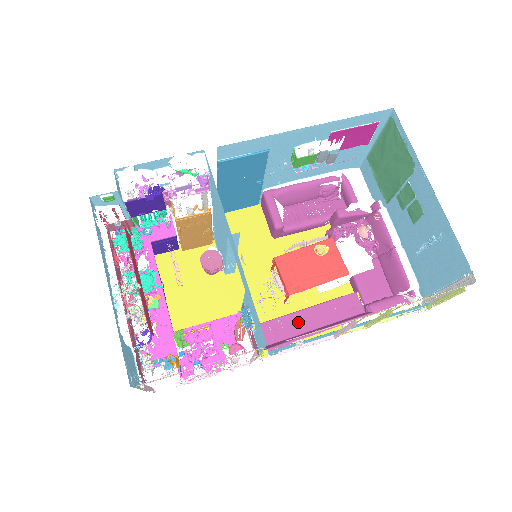
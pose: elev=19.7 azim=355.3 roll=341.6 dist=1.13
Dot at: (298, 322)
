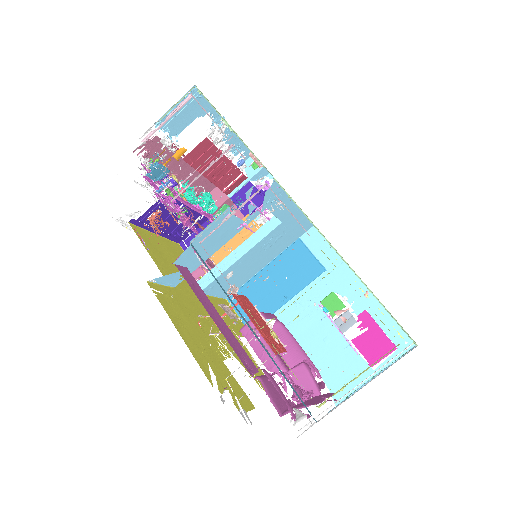
Dot at: (208, 304)
